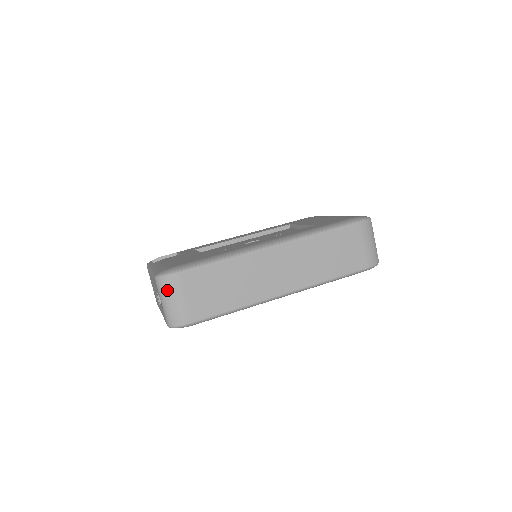
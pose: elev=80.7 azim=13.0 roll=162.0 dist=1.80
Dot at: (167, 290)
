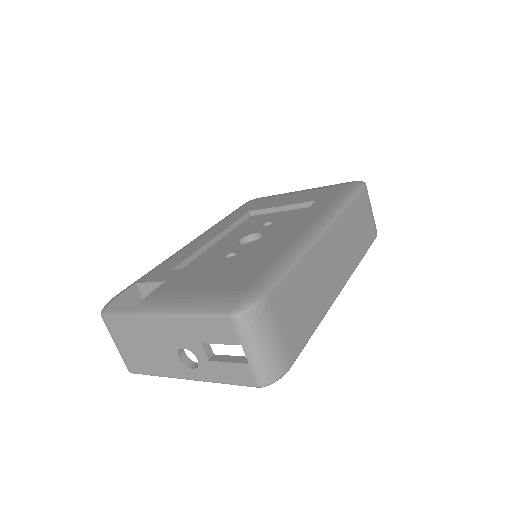
Dot at: (258, 329)
